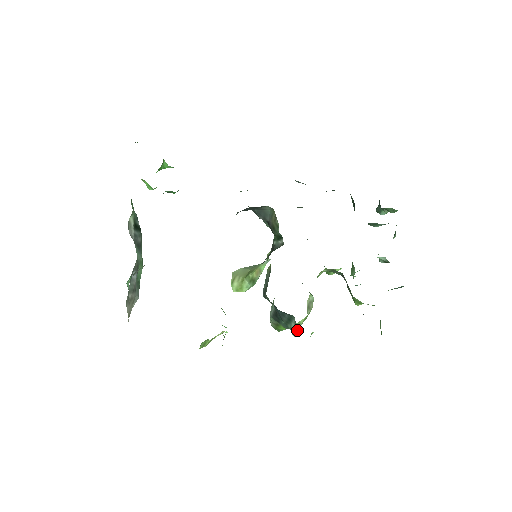
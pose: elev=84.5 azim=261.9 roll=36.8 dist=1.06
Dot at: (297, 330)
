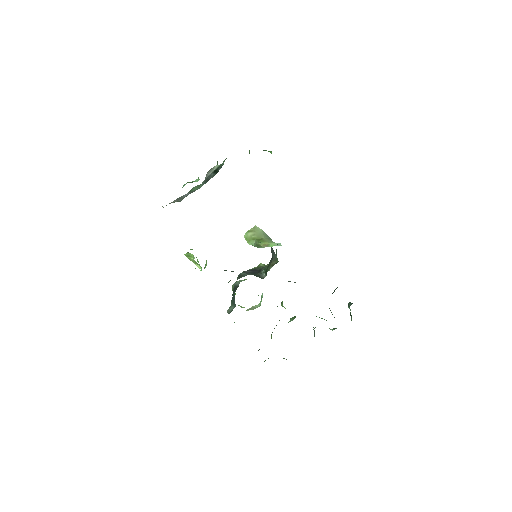
Dot at: occluded
